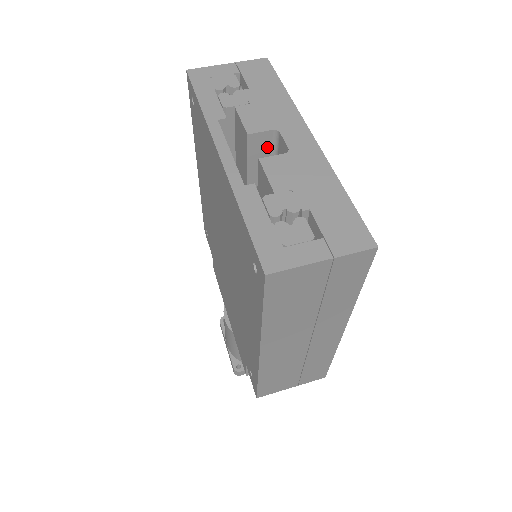
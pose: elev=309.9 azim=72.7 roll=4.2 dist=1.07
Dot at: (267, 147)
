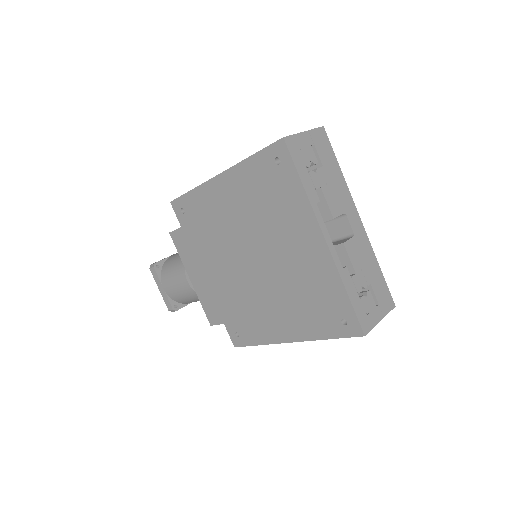
Dot at: occluded
